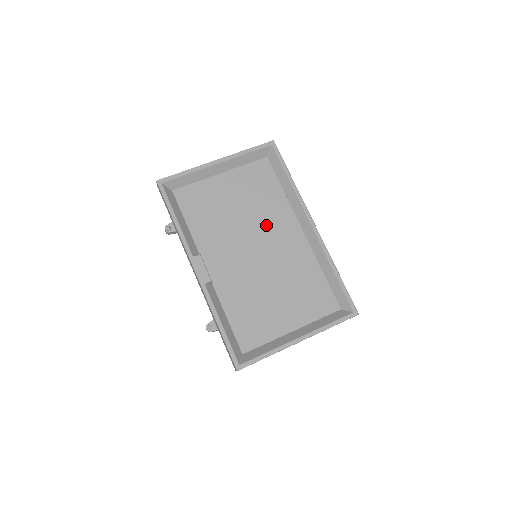
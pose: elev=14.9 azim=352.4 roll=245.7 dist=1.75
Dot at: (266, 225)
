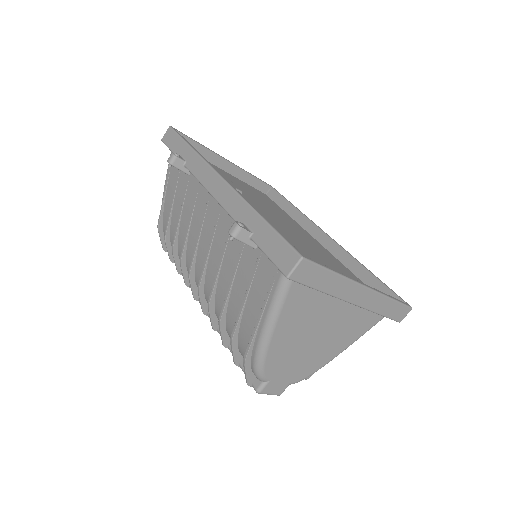
Dot at: (280, 216)
